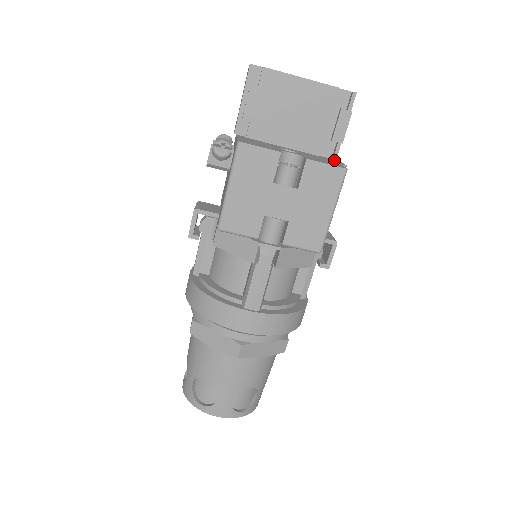
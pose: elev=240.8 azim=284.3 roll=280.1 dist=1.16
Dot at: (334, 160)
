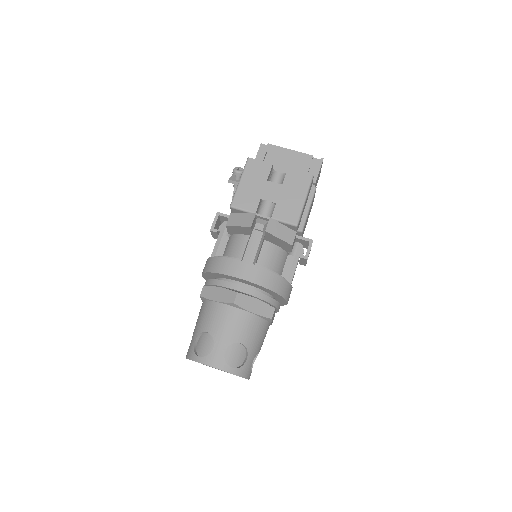
Dot at: occluded
